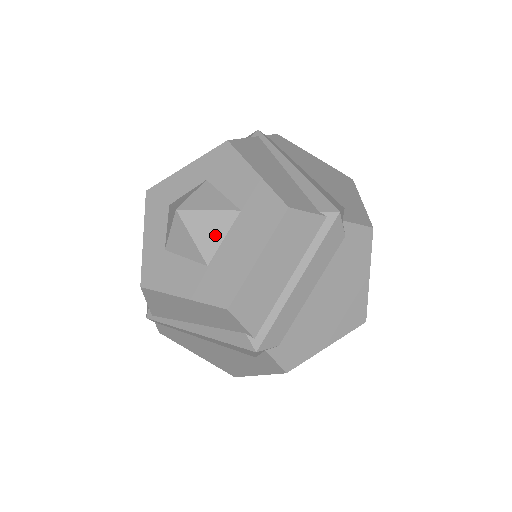
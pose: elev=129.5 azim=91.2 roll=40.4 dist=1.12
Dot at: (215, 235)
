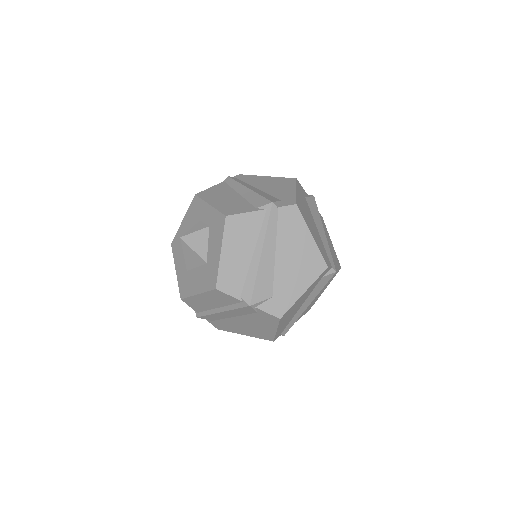
Dot at: (193, 262)
